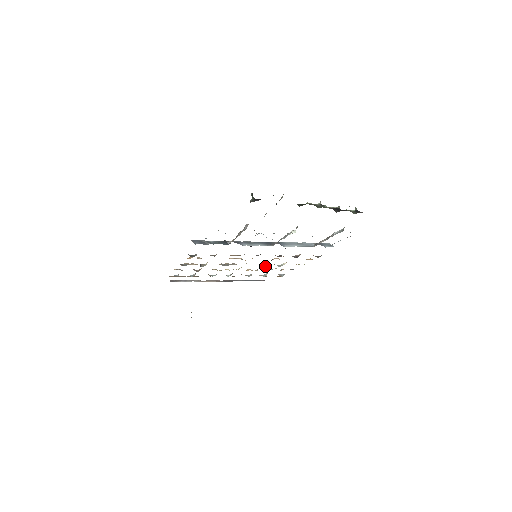
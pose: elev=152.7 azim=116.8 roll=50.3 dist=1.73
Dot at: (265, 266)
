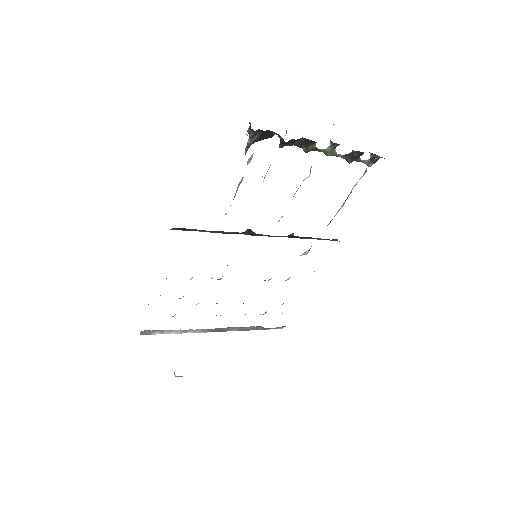
Dot at: occluded
